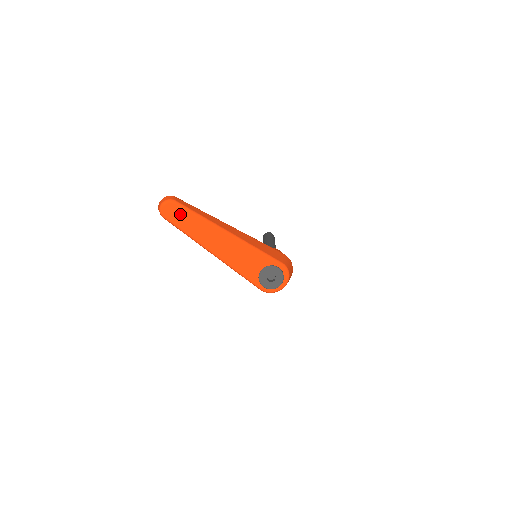
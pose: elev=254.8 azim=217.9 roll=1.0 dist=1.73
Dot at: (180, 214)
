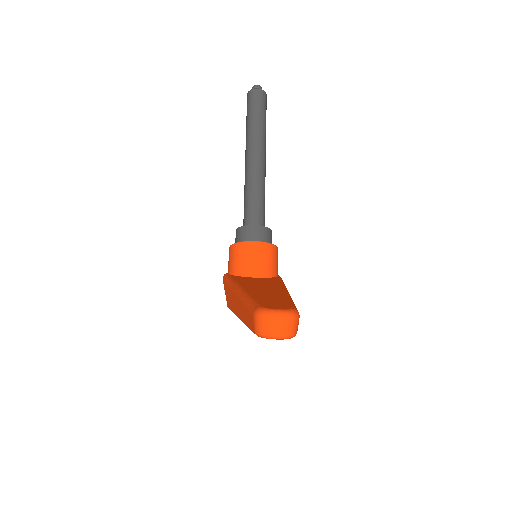
Dot at: occluded
